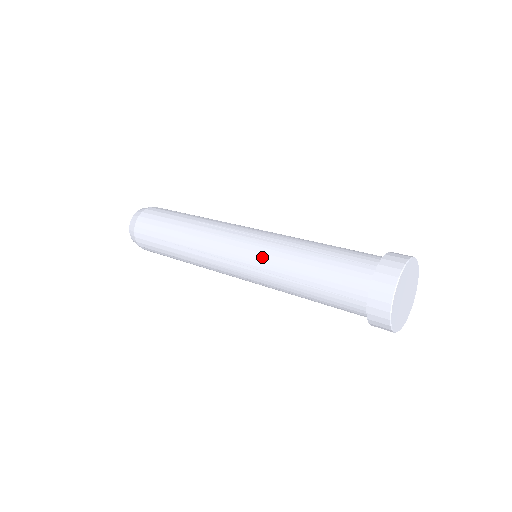
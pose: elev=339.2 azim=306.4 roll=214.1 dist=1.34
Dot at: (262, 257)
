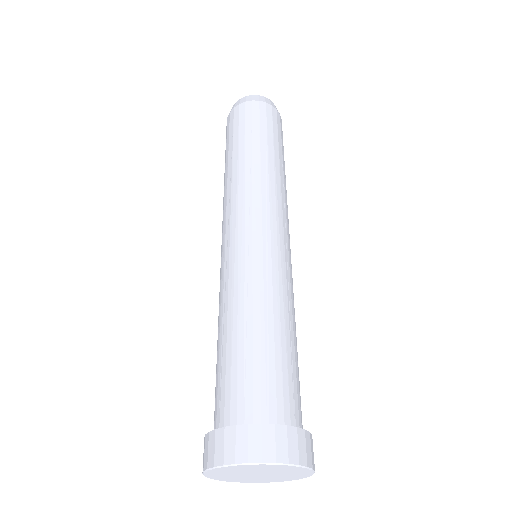
Dot at: occluded
